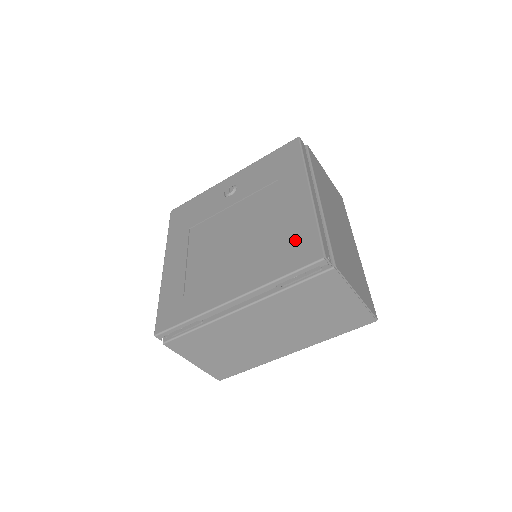
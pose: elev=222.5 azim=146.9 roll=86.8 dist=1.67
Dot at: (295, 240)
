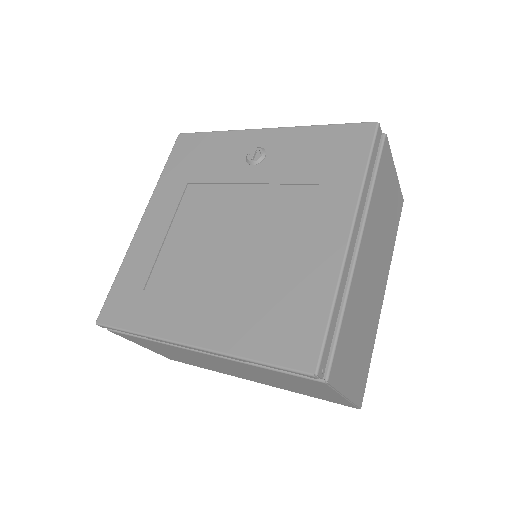
Dot at: (294, 313)
